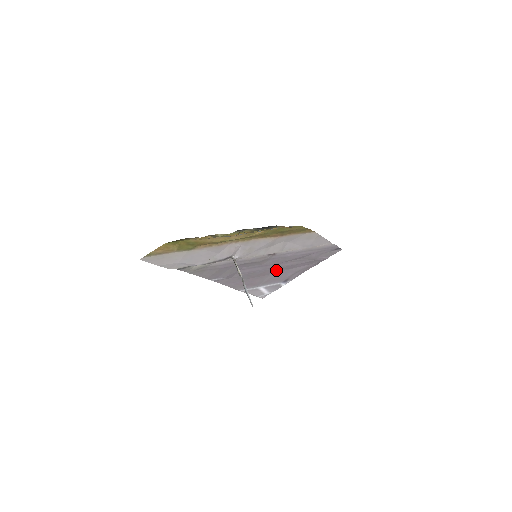
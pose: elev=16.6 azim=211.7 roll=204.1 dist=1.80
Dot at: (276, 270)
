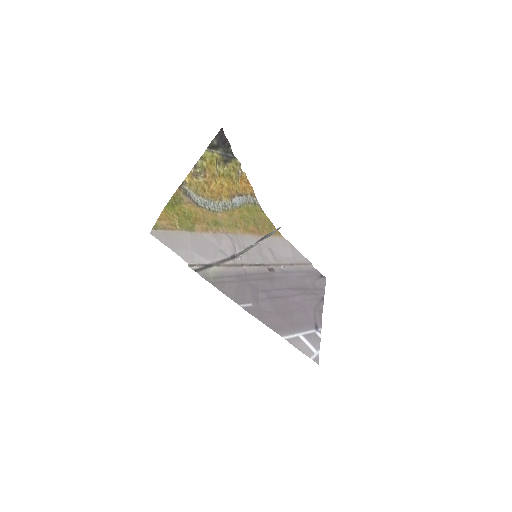
Dot at: (293, 303)
